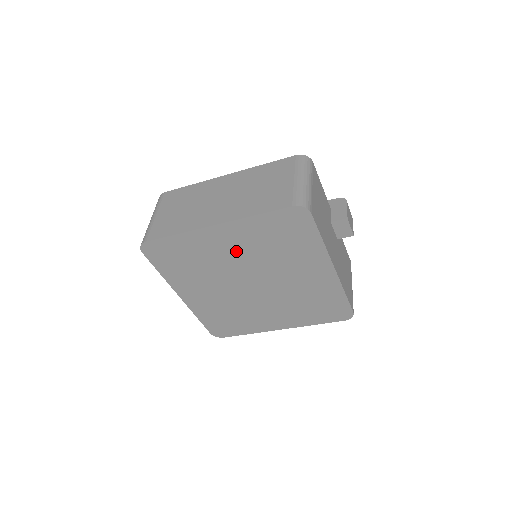
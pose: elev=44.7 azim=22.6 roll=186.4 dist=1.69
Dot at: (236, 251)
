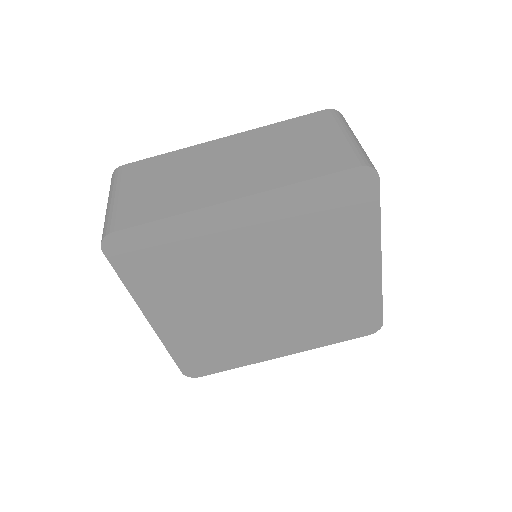
Dot at: (255, 242)
